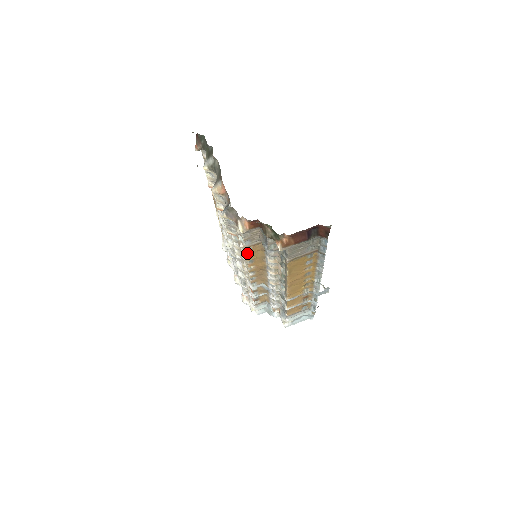
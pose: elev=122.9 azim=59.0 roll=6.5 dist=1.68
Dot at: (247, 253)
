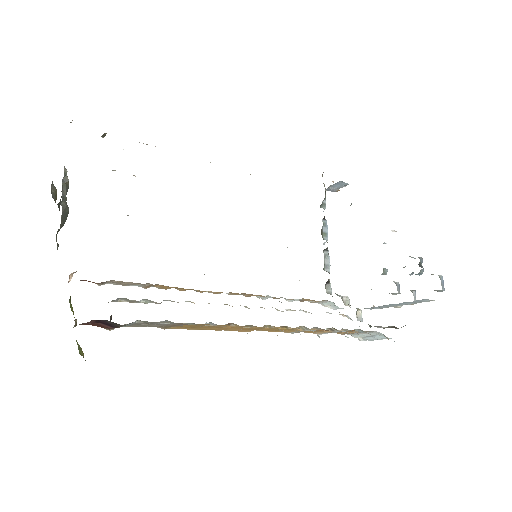
Dot at: (162, 288)
